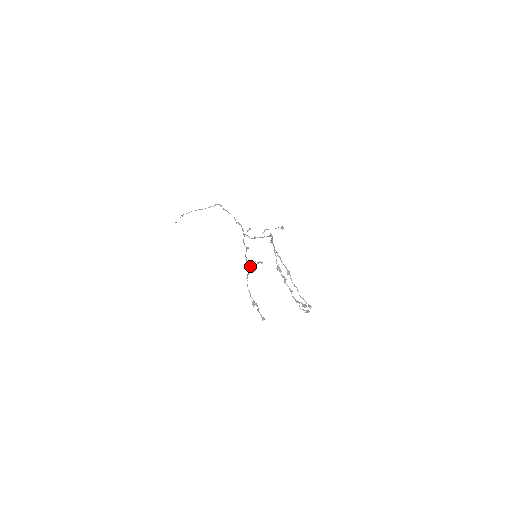
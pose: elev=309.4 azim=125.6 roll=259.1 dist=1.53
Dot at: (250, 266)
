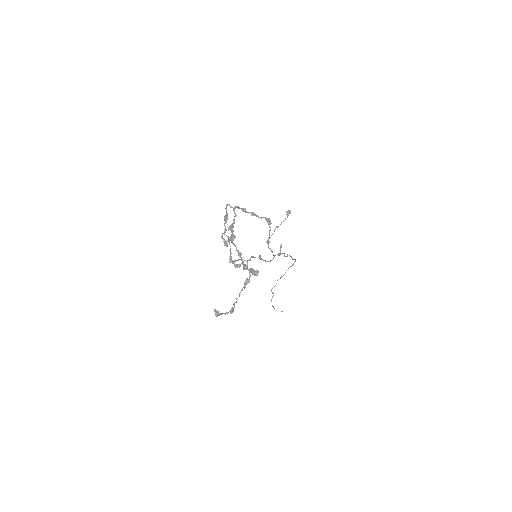
Dot at: (230, 256)
